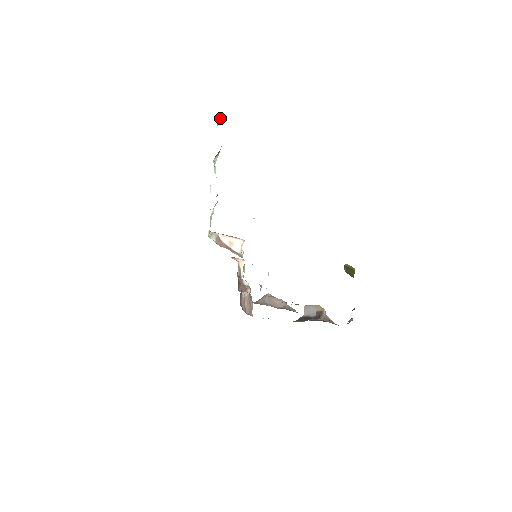
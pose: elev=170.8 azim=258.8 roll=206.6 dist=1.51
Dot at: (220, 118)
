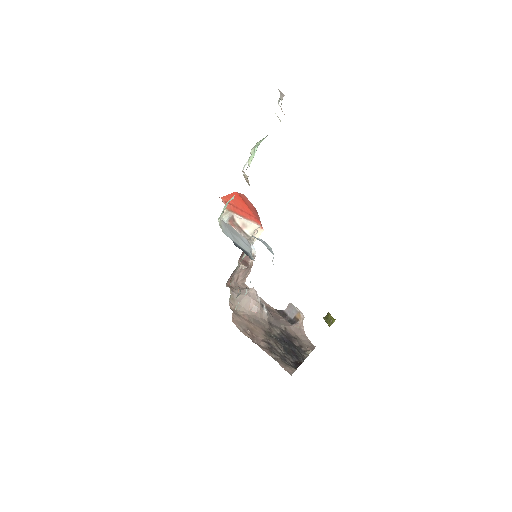
Dot at: (282, 99)
